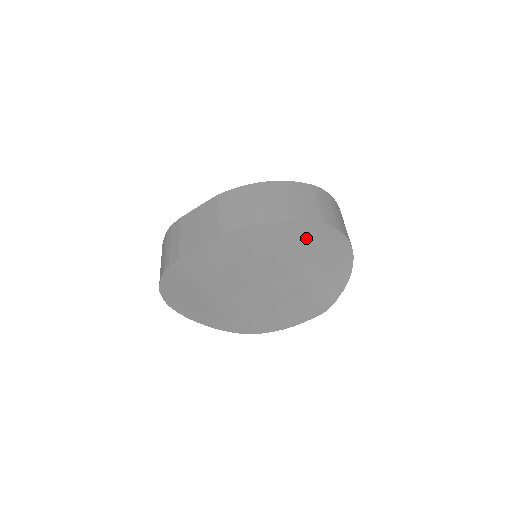
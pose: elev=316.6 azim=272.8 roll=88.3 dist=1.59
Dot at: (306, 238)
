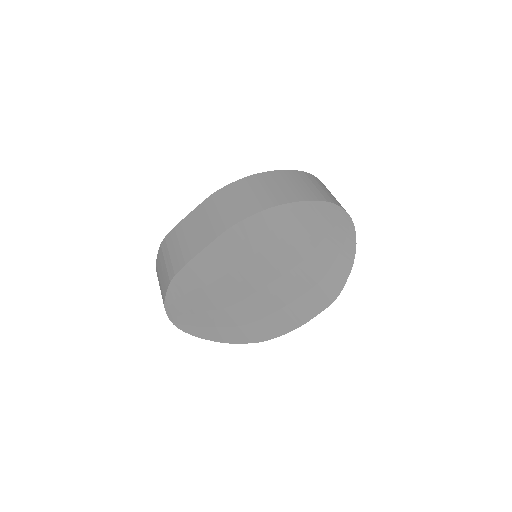
Dot at: (311, 220)
